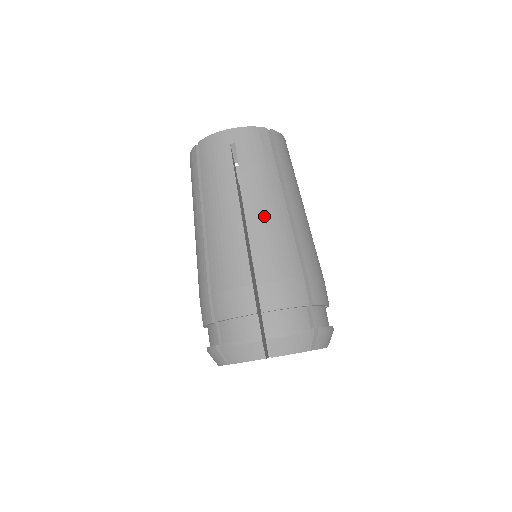
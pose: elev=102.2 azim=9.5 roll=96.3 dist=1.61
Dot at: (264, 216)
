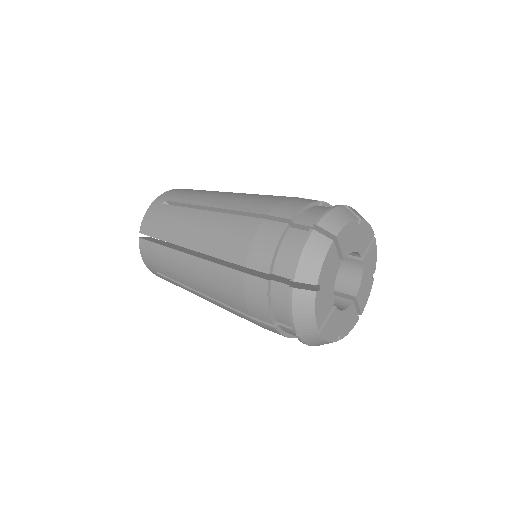
Dot at: (227, 199)
